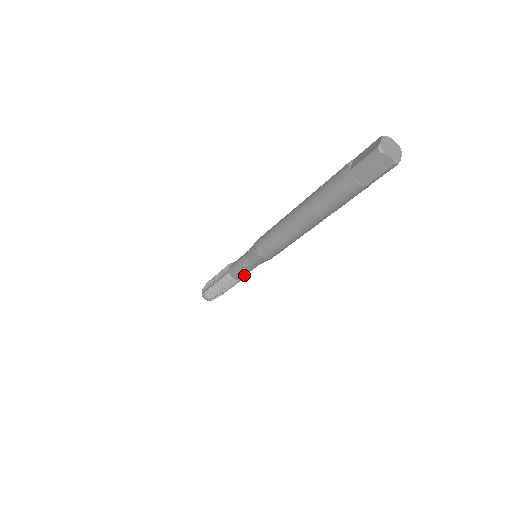
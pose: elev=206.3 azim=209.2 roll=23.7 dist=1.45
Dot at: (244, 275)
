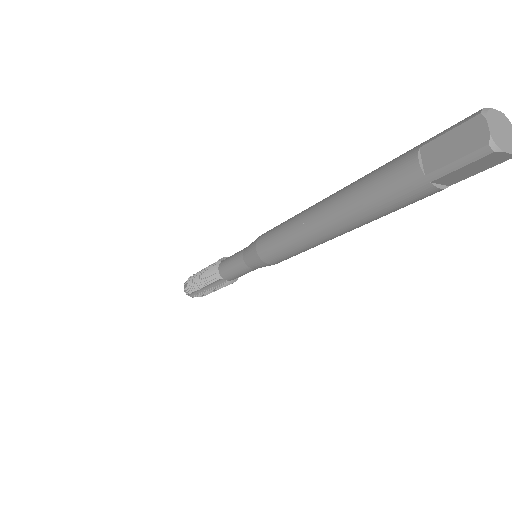
Dot at: (230, 274)
